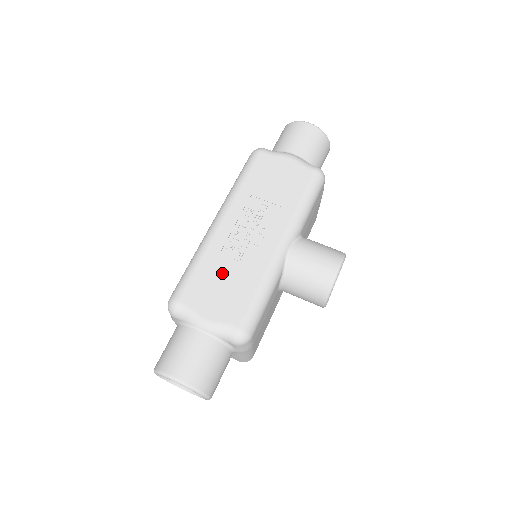
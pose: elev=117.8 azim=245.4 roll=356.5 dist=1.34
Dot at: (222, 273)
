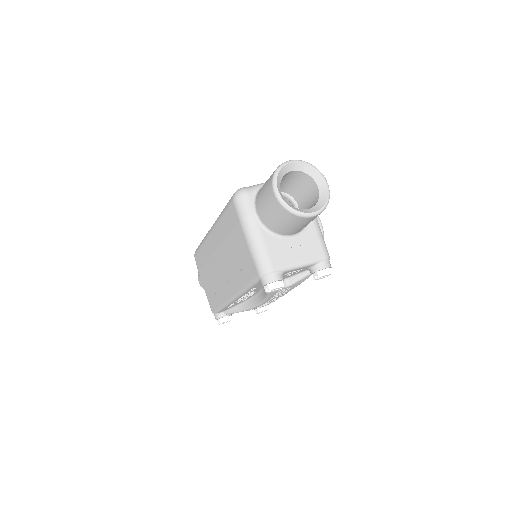
Dot at: occluded
